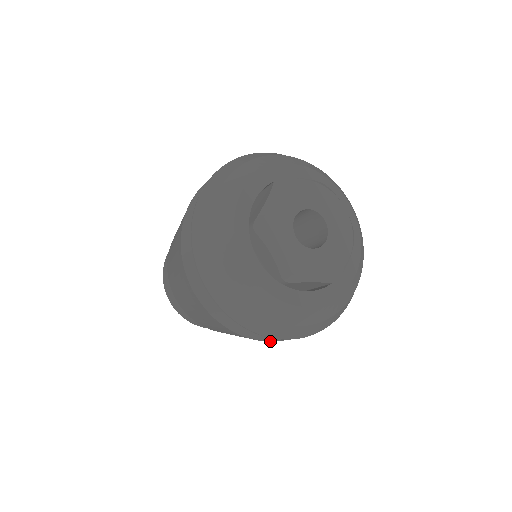
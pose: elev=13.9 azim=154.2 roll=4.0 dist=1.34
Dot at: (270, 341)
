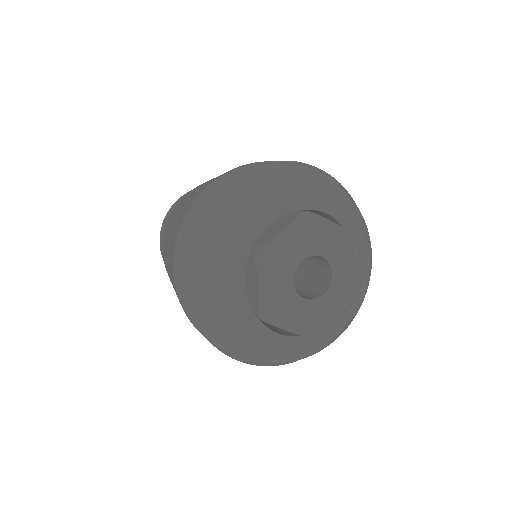
Dot at: occluded
